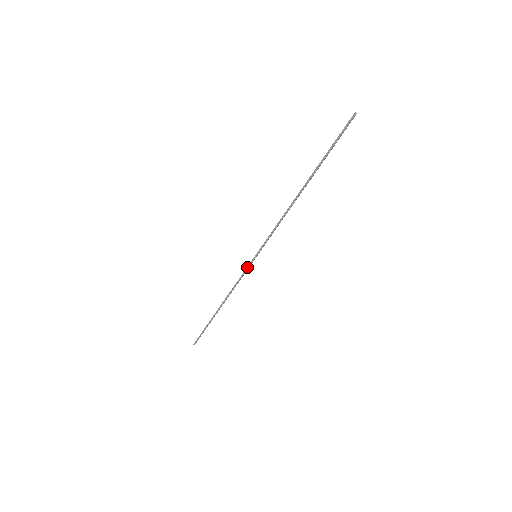
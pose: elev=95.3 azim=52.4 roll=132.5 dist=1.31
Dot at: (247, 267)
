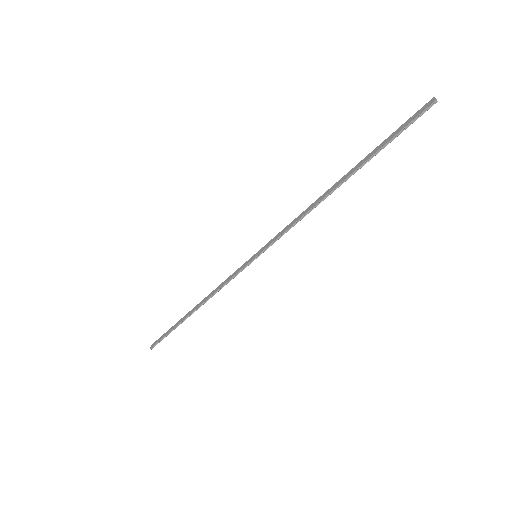
Dot at: (242, 269)
